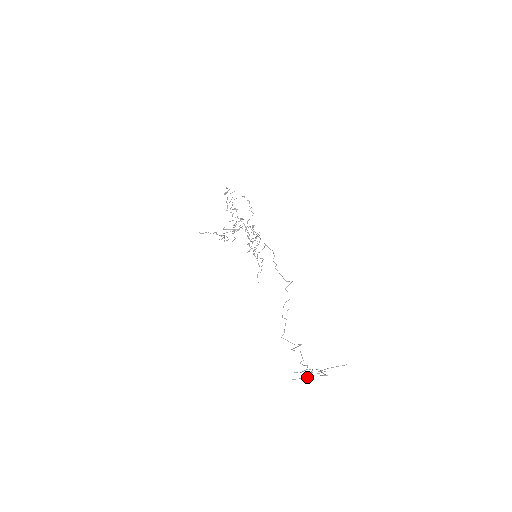
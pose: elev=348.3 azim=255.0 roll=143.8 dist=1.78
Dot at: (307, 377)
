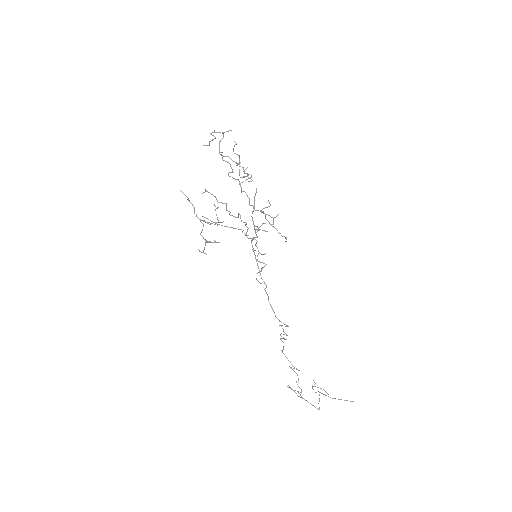
Dot at: occluded
